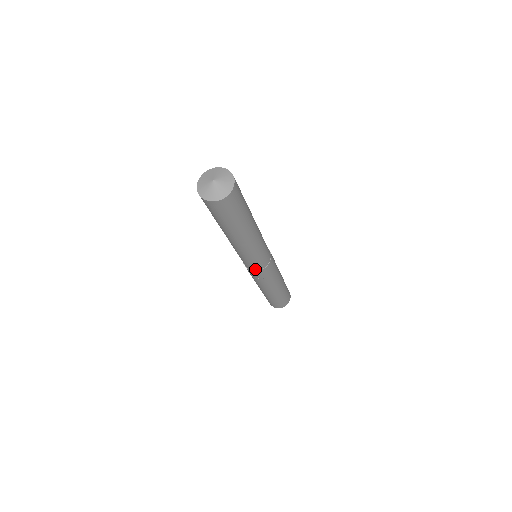
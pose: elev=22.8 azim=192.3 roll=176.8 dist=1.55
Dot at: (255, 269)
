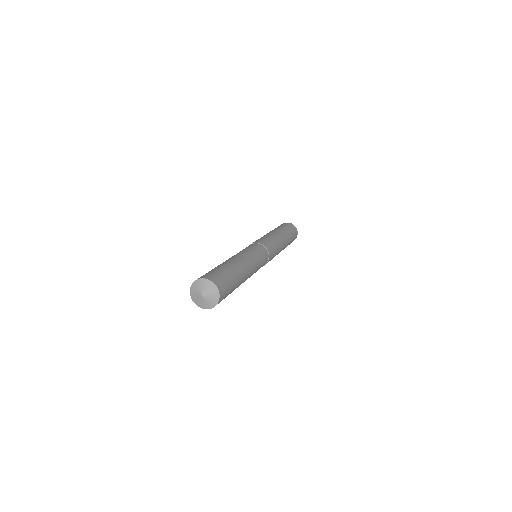
Dot at: occluded
